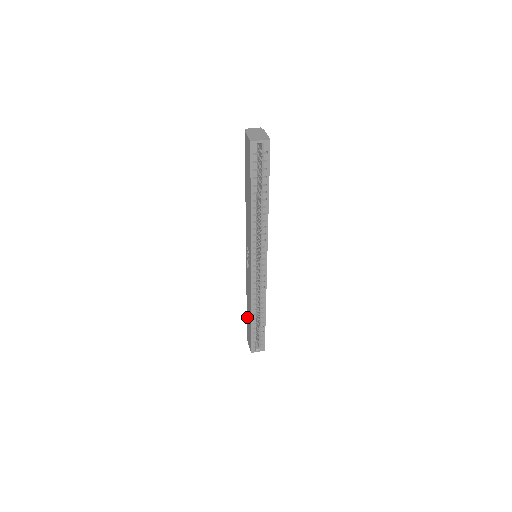
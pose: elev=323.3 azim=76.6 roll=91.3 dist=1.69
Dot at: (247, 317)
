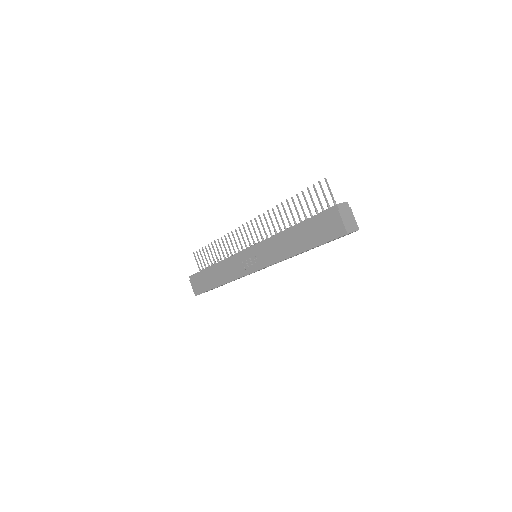
Dot at: (206, 275)
